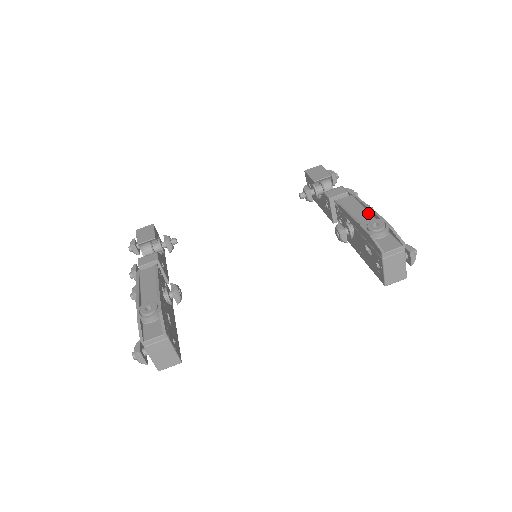
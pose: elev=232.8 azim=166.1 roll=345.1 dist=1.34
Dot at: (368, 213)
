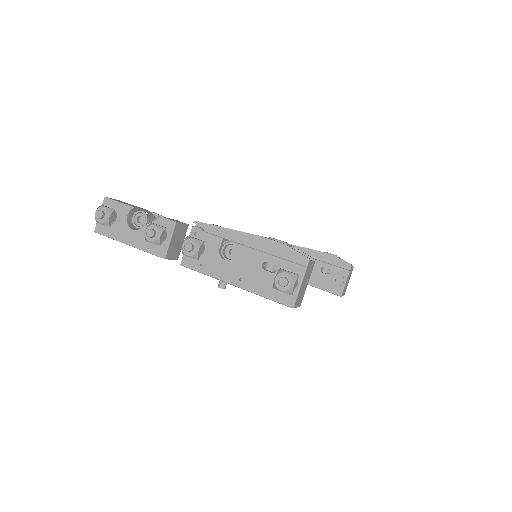
Dot at: occluded
